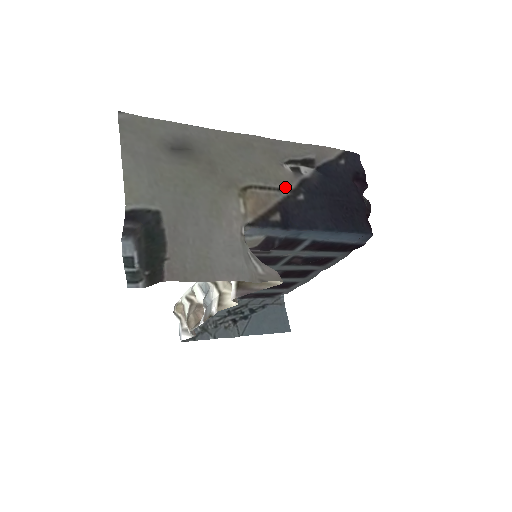
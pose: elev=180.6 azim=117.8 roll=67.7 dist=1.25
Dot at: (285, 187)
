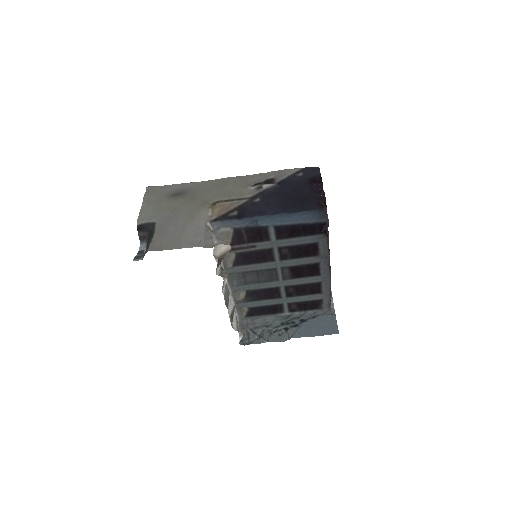
Dot at: (245, 197)
